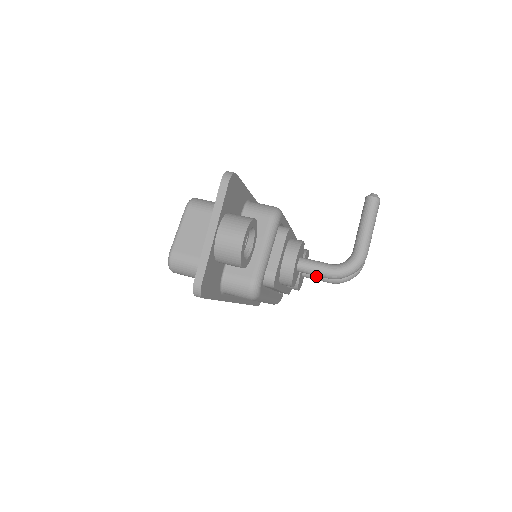
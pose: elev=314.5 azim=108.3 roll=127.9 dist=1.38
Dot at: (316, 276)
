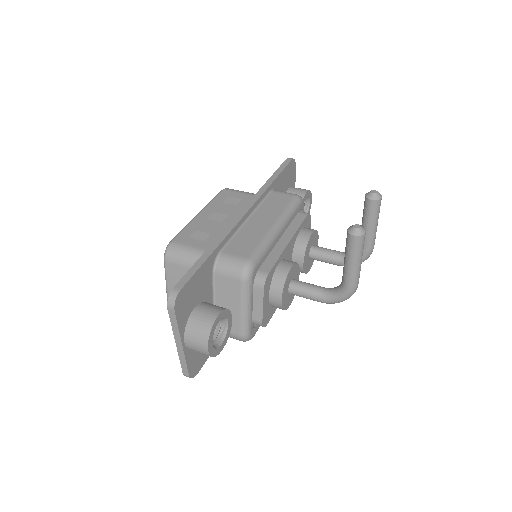
Dot at: occluded
